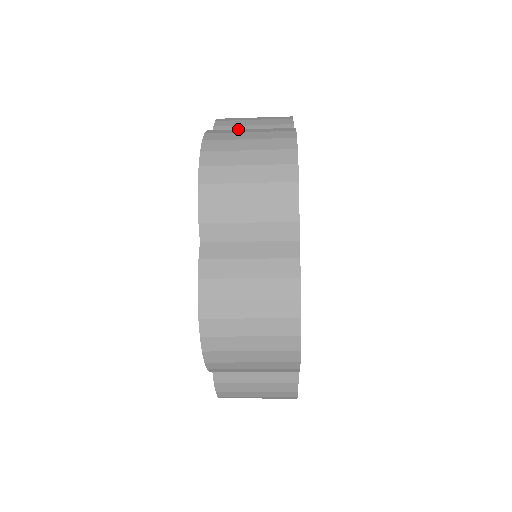
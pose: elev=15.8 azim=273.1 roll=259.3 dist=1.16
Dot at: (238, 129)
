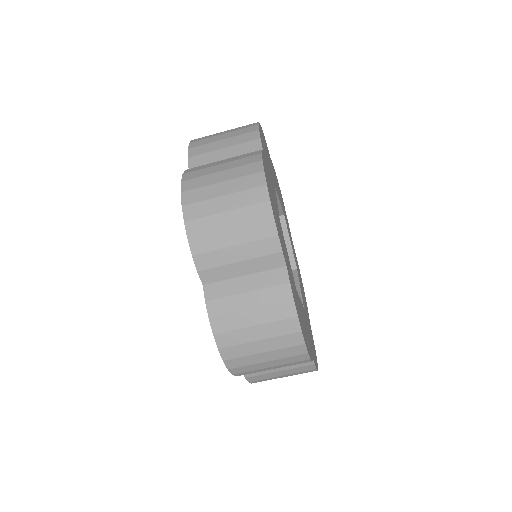
Dot at: occluded
